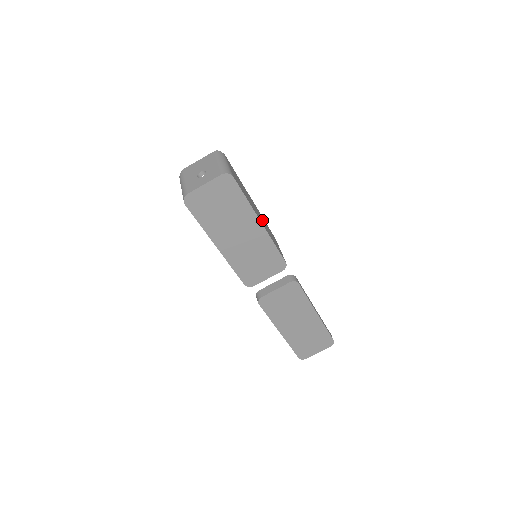
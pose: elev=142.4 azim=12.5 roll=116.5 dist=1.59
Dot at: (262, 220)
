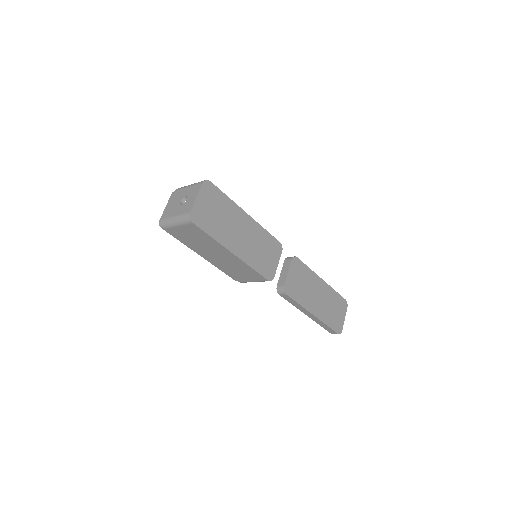
Dot at: occluded
